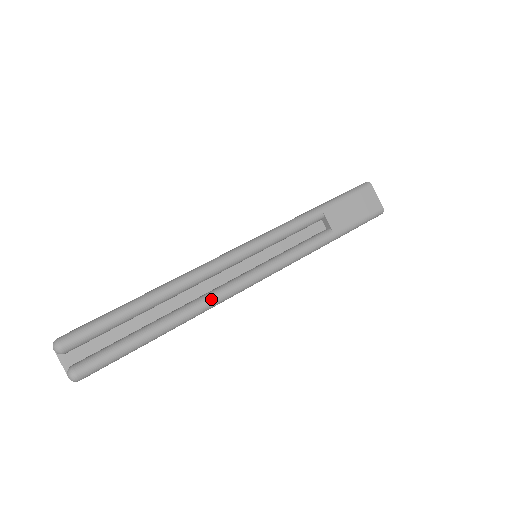
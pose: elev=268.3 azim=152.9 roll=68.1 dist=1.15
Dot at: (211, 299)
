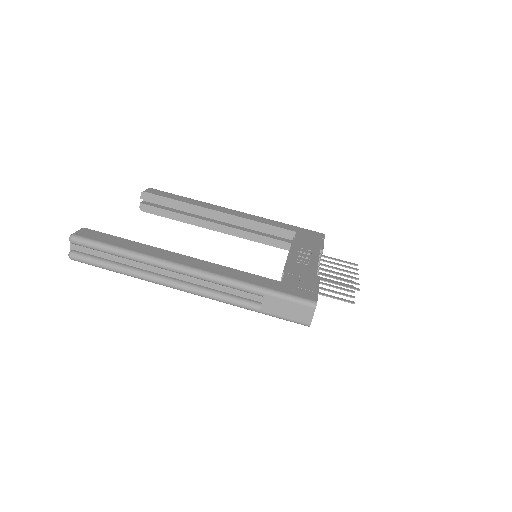
Dot at: (157, 281)
